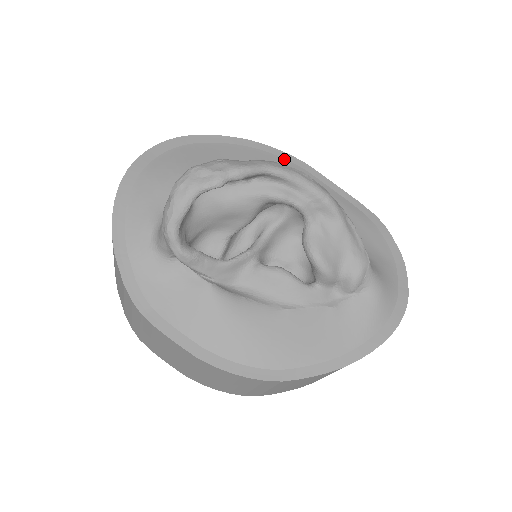
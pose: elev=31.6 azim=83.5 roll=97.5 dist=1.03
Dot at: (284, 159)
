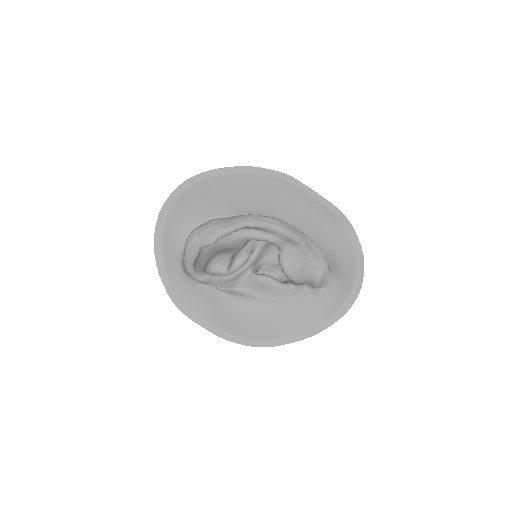
Dot at: (273, 177)
